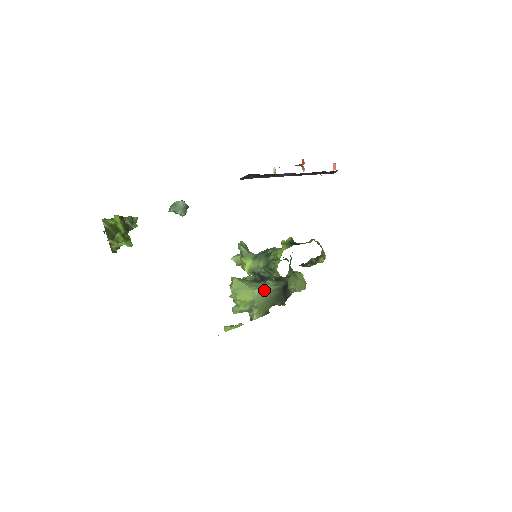
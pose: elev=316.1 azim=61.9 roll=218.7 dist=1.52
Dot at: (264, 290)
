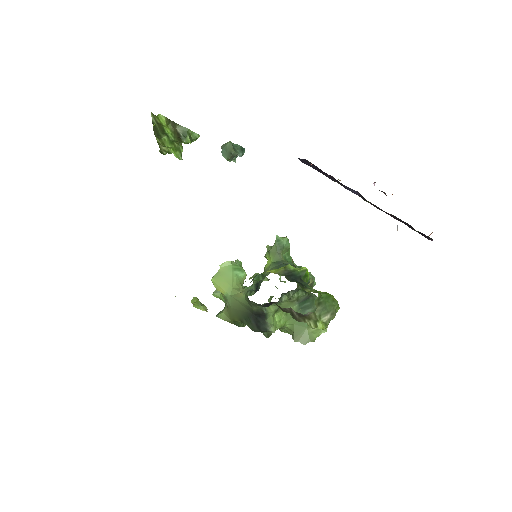
Dot at: (238, 297)
